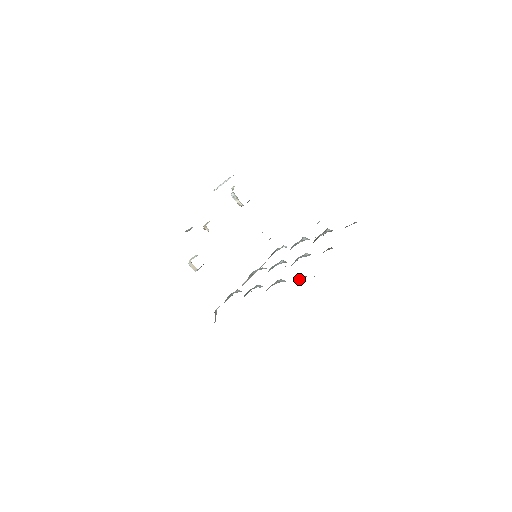
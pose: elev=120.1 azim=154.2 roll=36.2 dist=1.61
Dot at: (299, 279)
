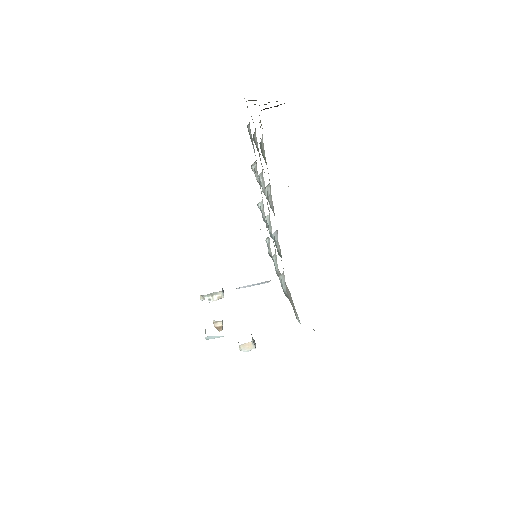
Dot at: (265, 160)
